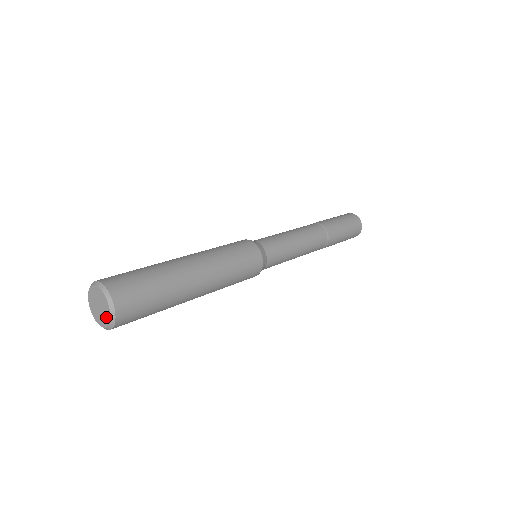
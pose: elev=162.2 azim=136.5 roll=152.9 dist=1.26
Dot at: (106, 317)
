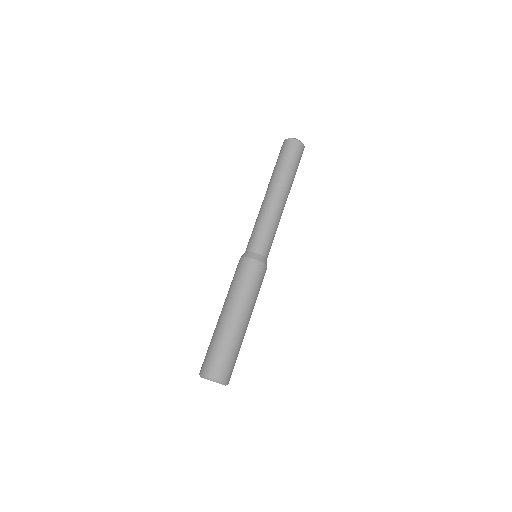
Dot at: occluded
